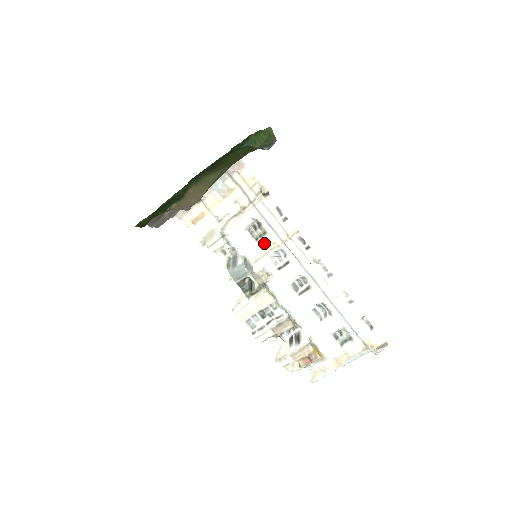
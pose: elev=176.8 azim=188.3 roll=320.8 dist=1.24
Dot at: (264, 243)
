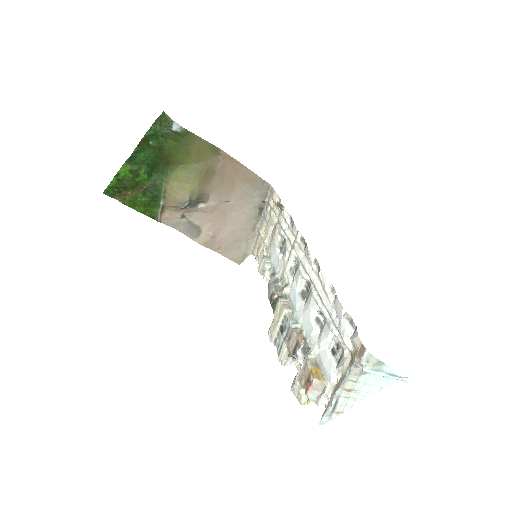
Dot at: (285, 255)
